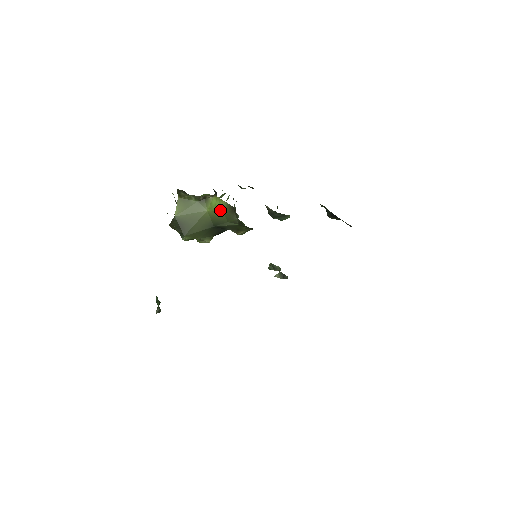
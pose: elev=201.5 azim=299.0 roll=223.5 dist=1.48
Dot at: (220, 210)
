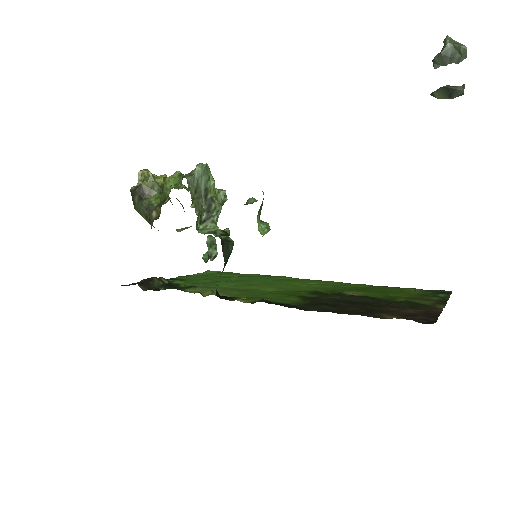
Dot at: occluded
